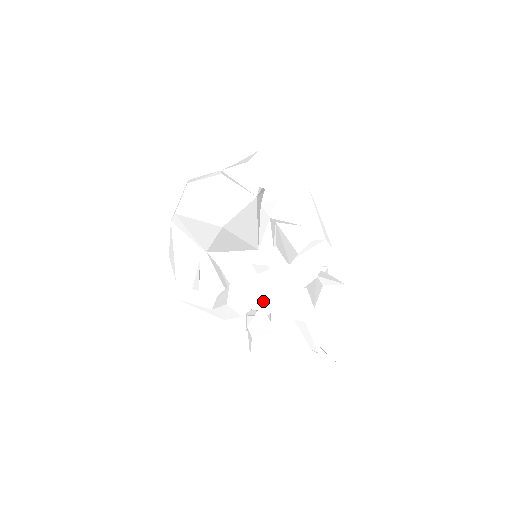
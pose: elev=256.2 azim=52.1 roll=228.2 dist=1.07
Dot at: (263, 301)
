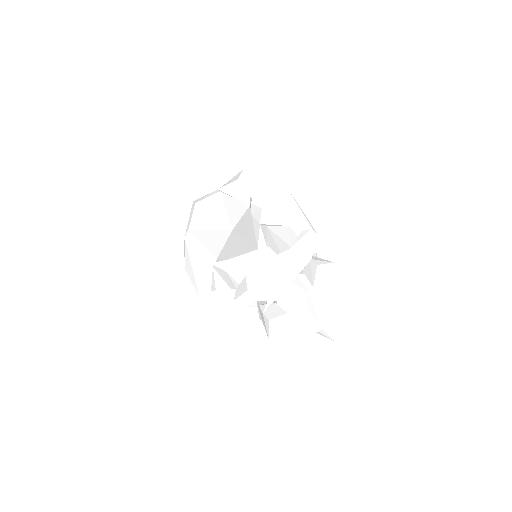
Dot at: (273, 286)
